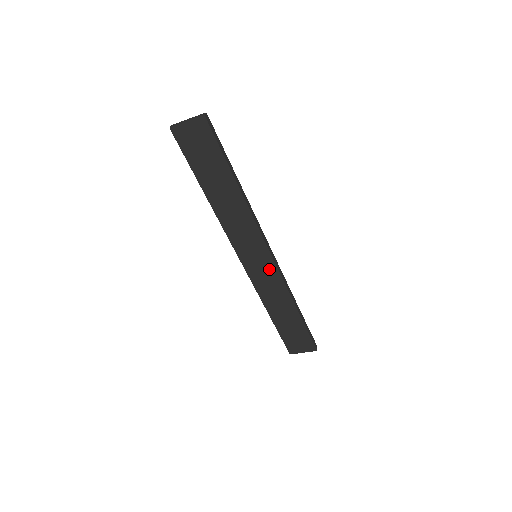
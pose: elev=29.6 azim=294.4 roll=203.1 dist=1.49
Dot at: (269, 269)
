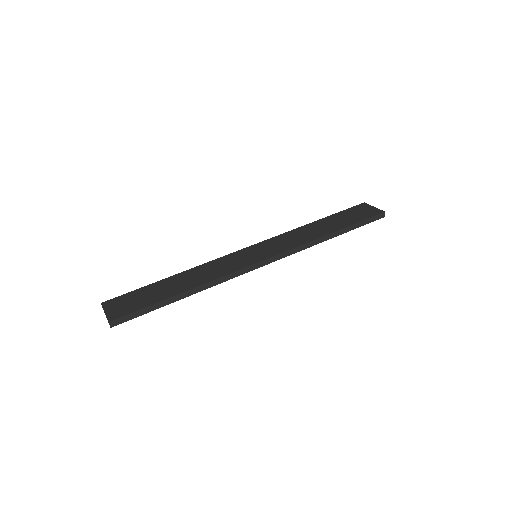
Dot at: occluded
